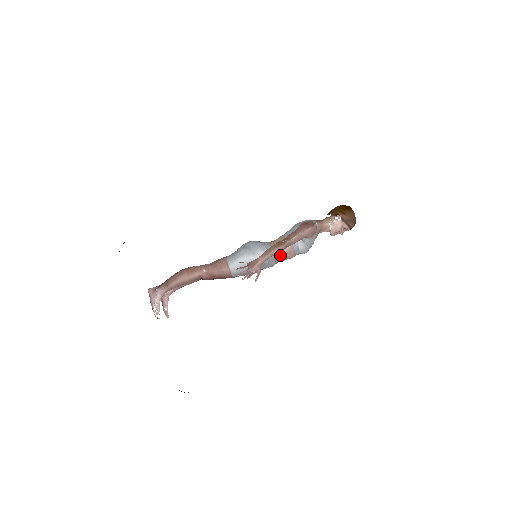
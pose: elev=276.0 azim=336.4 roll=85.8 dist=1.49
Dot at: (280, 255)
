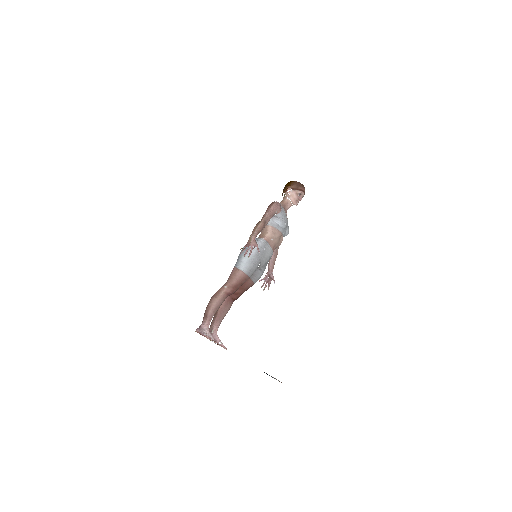
Dot at: (269, 238)
